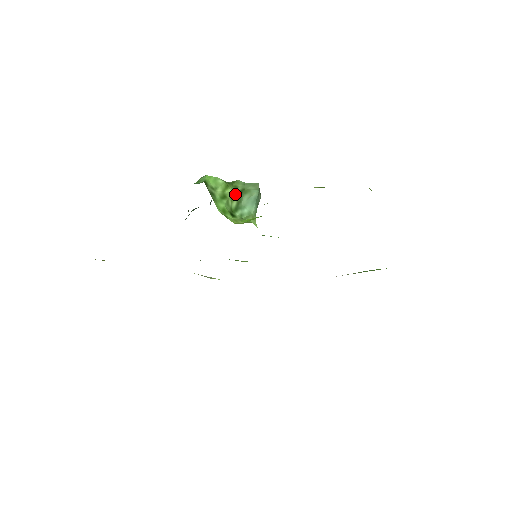
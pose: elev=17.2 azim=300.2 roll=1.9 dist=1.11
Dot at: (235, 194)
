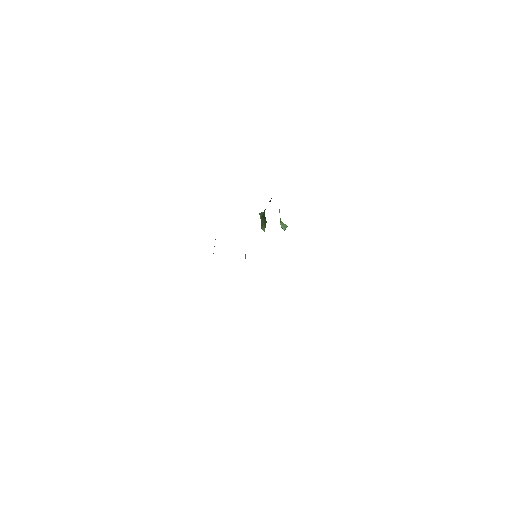
Dot at: (280, 218)
